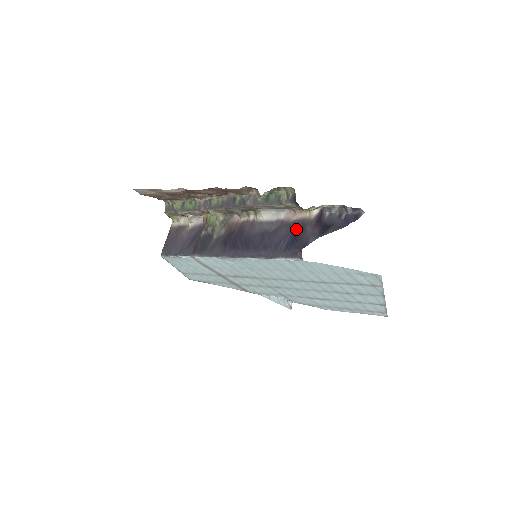
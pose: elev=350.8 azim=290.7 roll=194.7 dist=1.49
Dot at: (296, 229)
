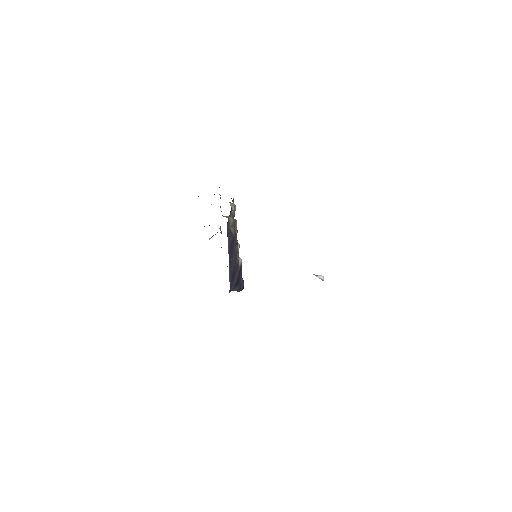
Dot at: (235, 269)
